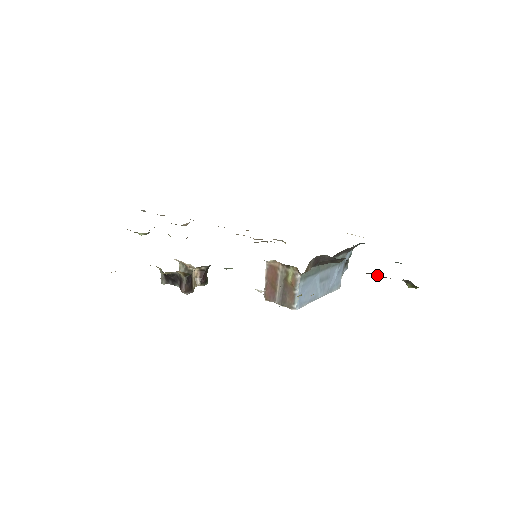
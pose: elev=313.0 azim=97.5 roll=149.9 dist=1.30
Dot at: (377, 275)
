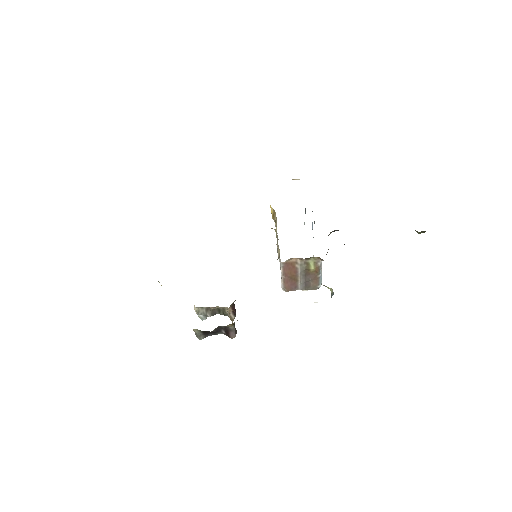
Dot at: occluded
